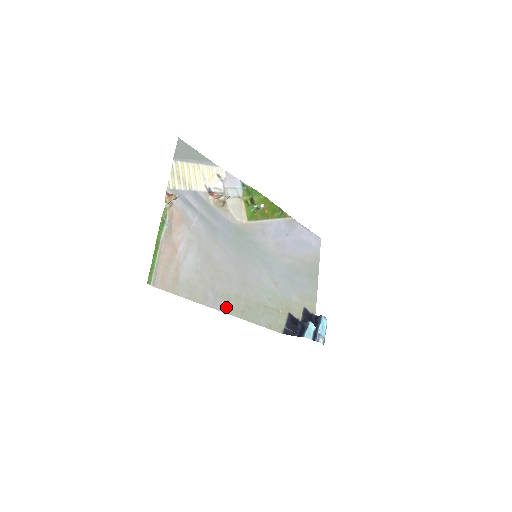
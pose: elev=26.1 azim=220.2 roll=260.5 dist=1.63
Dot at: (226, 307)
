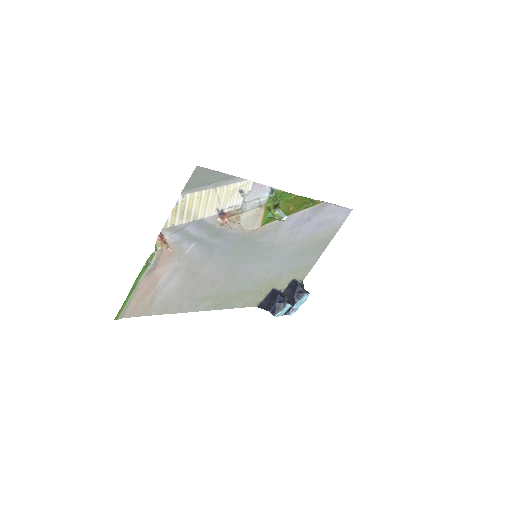
Dot at: (201, 307)
